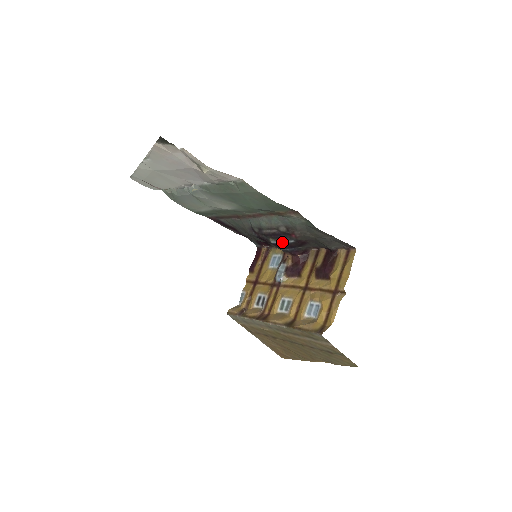
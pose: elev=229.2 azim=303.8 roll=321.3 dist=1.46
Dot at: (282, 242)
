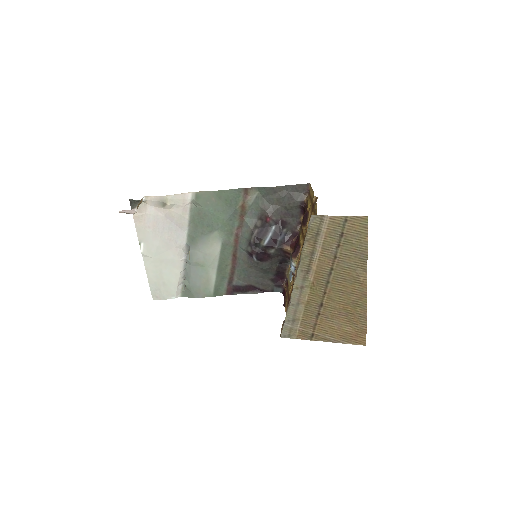
Dot at: (269, 237)
